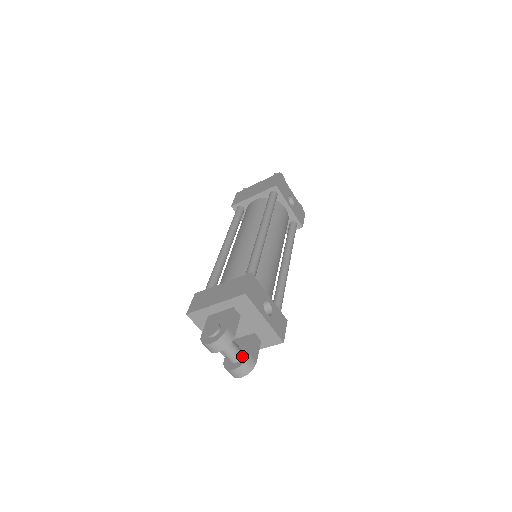
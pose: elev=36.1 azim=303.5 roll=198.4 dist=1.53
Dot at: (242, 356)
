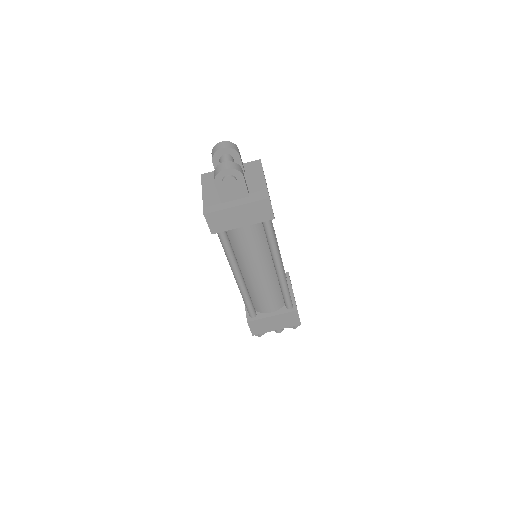
Dot at: occluded
